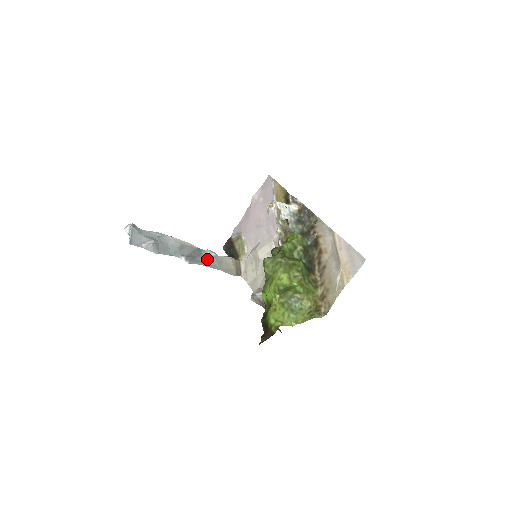
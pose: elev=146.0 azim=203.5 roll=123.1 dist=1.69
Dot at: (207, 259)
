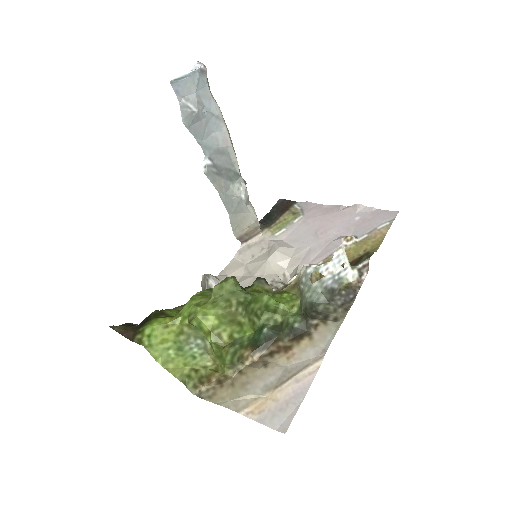
Dot at: (231, 192)
